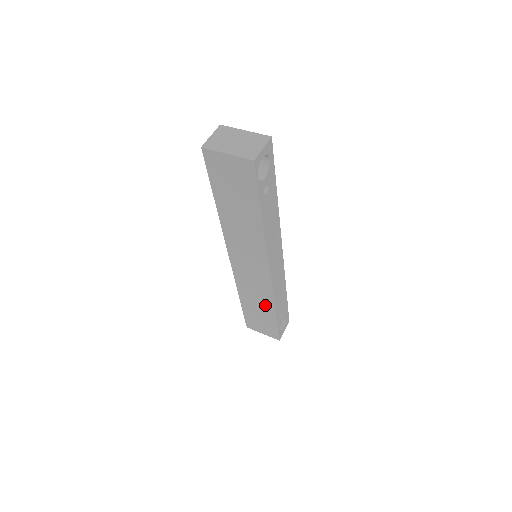
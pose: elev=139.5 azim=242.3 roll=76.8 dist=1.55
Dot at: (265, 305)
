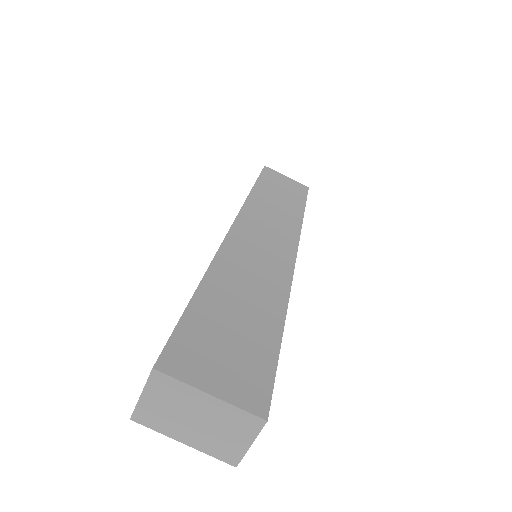
Dot at: occluded
